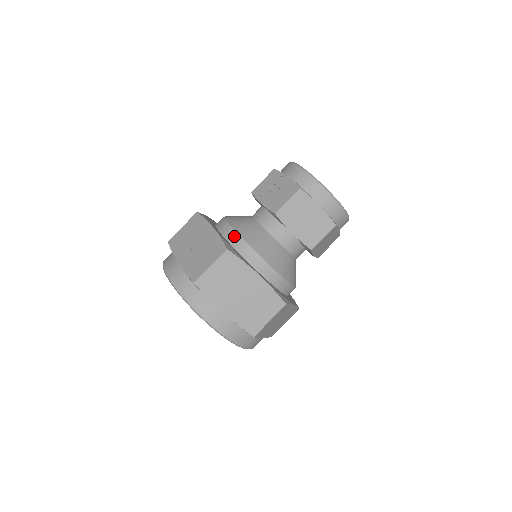
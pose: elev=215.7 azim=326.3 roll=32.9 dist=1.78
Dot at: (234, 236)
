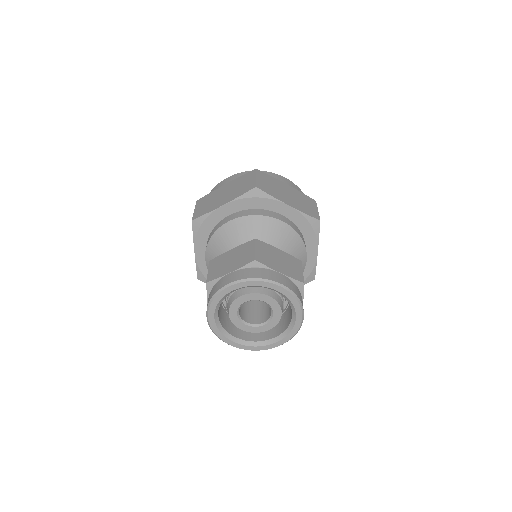
Dot at: occluded
